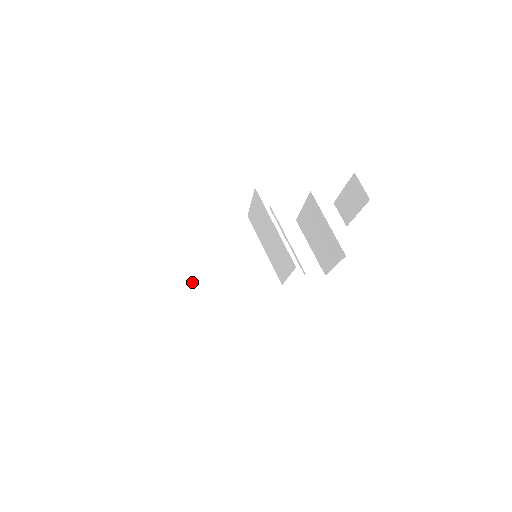
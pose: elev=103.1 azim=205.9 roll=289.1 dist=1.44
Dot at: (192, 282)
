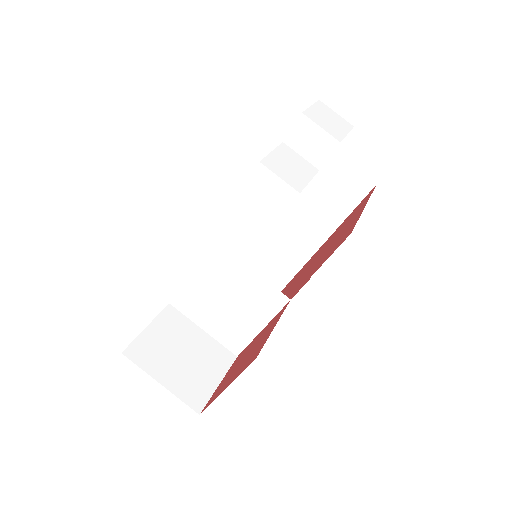
Dot at: (210, 321)
